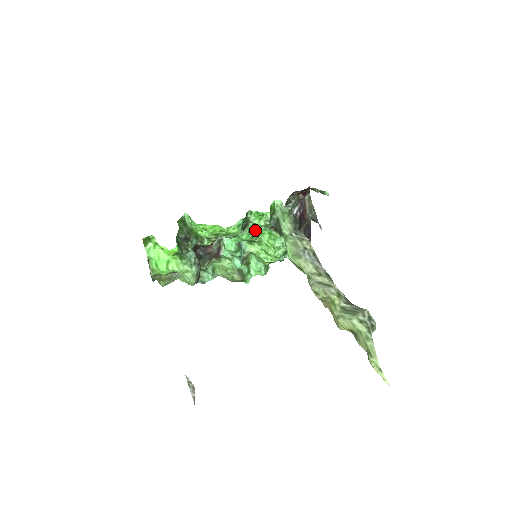
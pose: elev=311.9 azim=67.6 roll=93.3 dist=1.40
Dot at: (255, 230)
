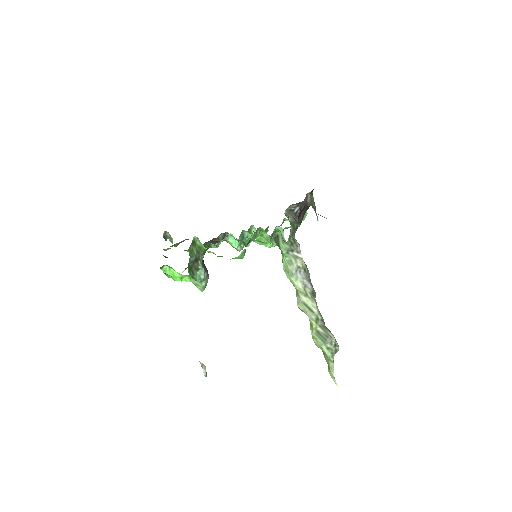
Dot at: (257, 230)
